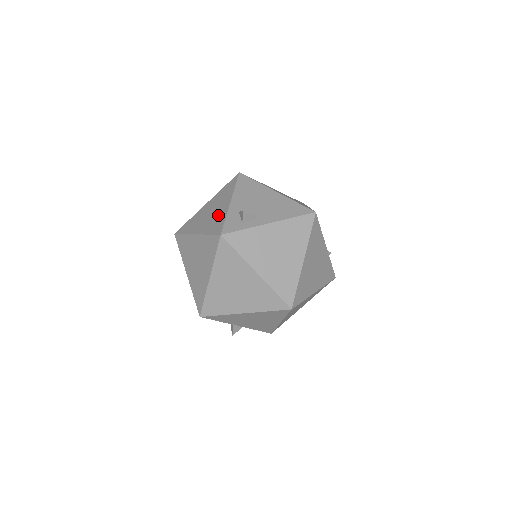
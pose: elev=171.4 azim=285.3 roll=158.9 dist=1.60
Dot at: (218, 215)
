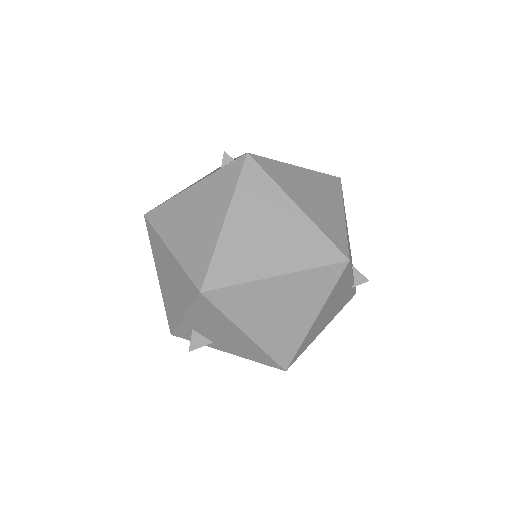
Dot at: (173, 306)
